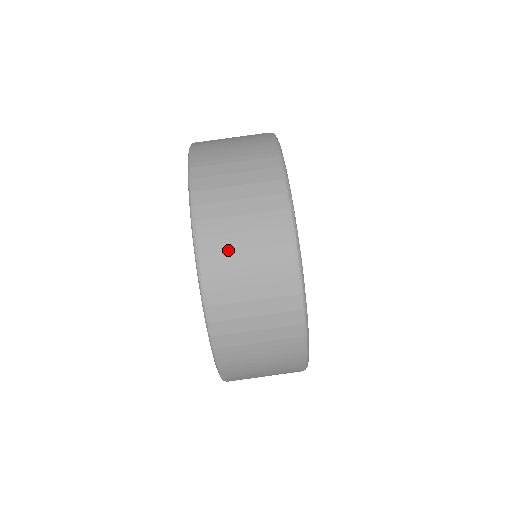
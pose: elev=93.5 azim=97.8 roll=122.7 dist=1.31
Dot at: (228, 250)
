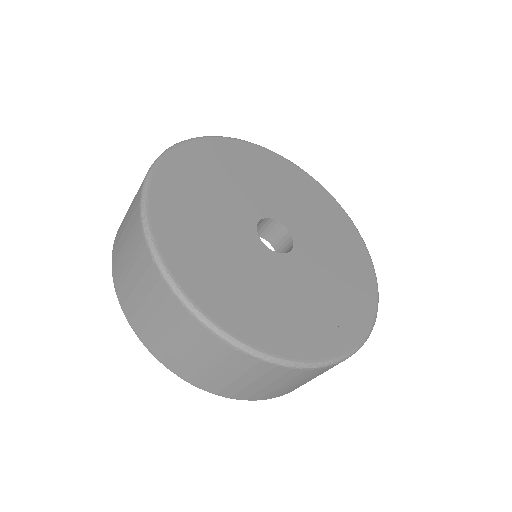
Dot at: occluded
